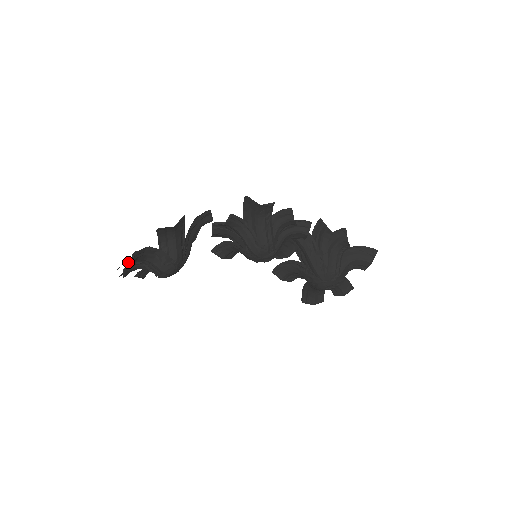
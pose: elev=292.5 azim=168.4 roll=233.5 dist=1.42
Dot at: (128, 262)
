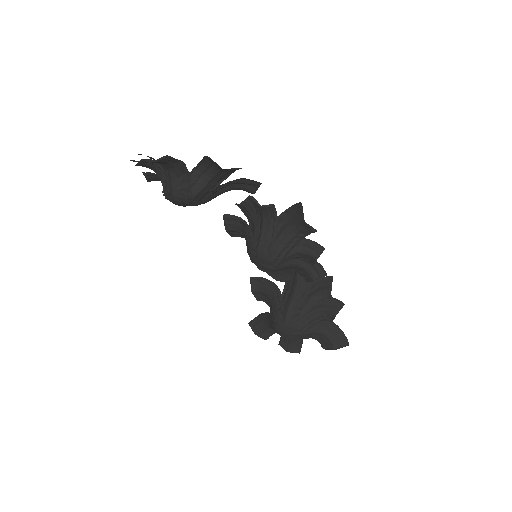
Dot at: occluded
